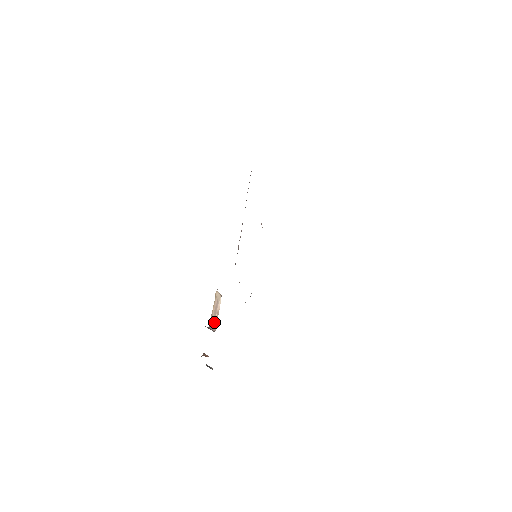
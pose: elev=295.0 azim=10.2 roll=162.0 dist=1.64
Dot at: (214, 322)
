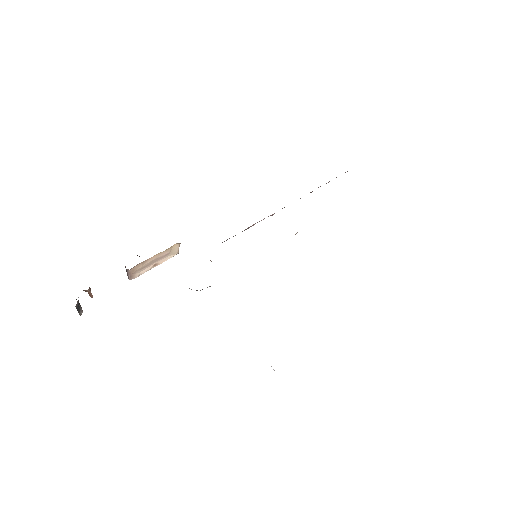
Dot at: (139, 270)
